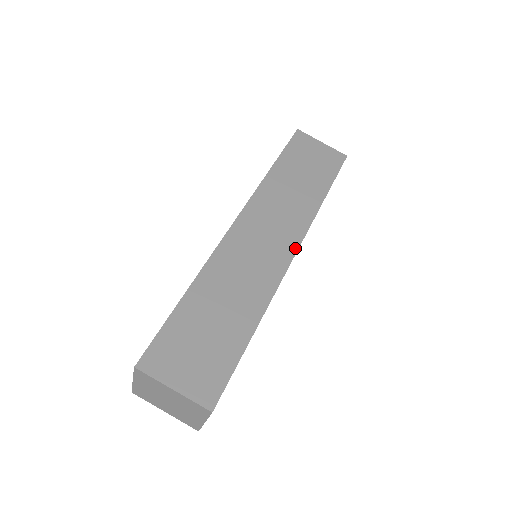
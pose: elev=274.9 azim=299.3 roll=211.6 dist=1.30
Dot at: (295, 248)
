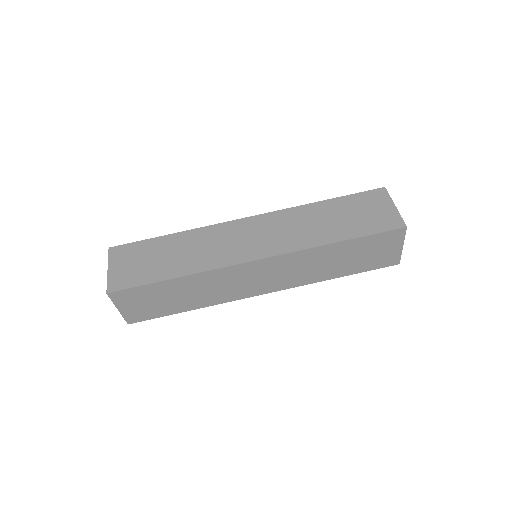
Dot at: (263, 256)
